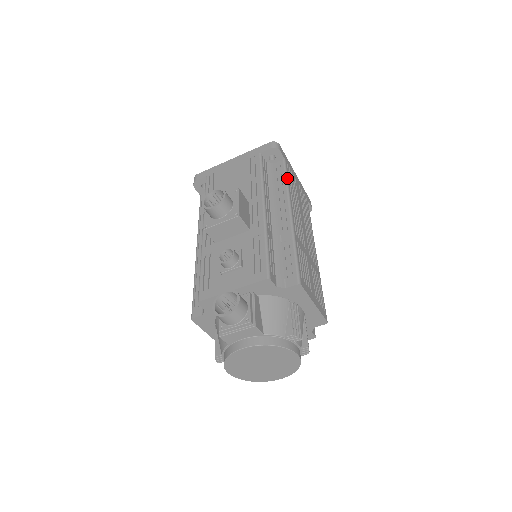
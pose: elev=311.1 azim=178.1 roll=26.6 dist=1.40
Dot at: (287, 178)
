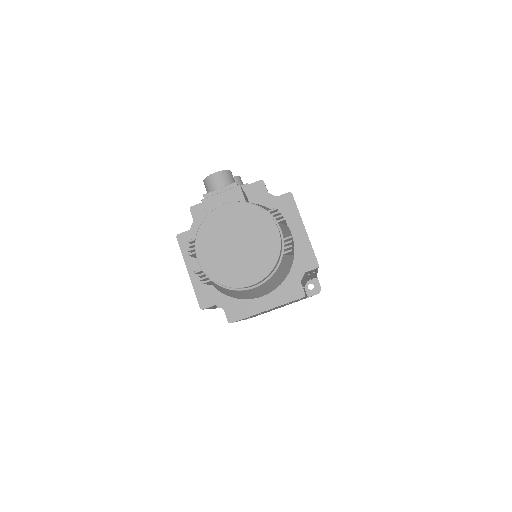
Dot at: occluded
